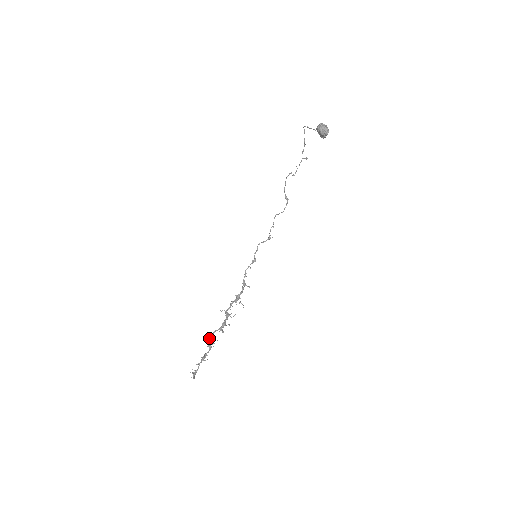
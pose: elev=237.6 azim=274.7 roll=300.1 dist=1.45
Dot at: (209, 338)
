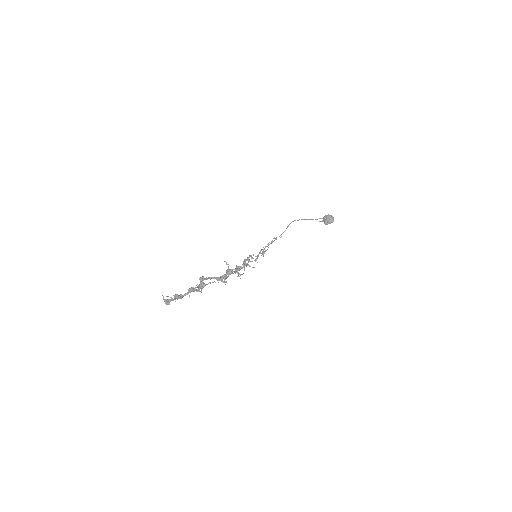
Dot at: (203, 278)
